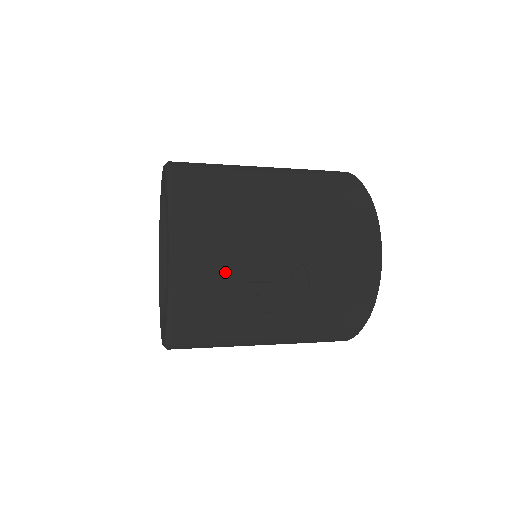
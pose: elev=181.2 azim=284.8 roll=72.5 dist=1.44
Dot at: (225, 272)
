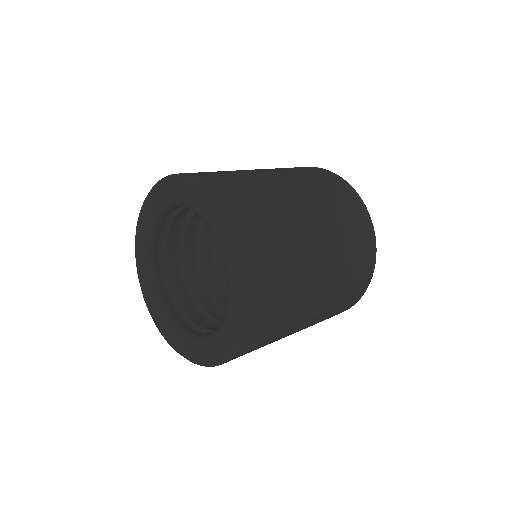
Dot at: (269, 340)
